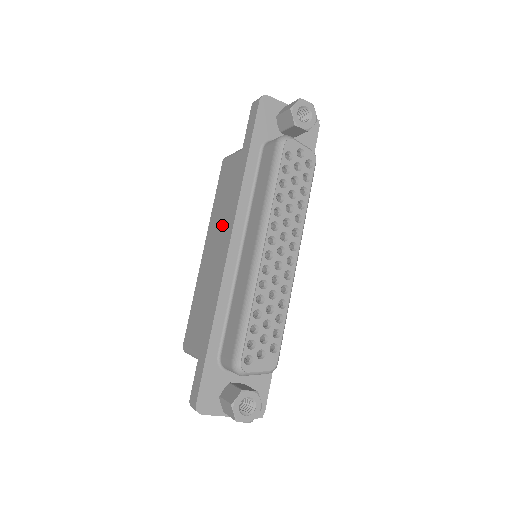
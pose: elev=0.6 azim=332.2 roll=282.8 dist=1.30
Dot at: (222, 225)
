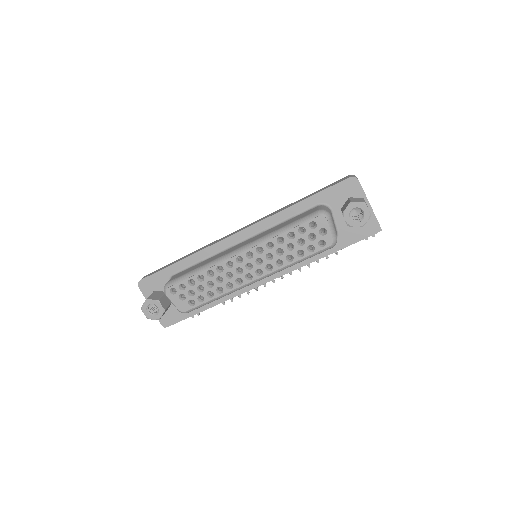
Dot at: occluded
